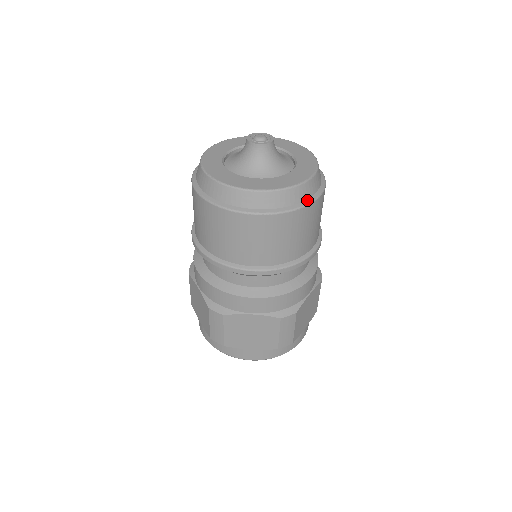
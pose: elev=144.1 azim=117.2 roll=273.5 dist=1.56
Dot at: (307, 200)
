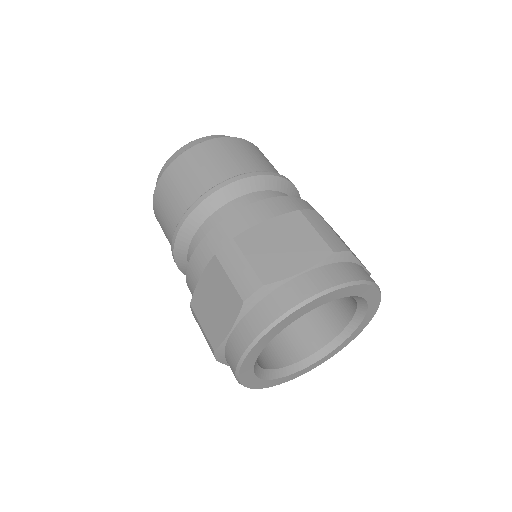
Dot at: occluded
